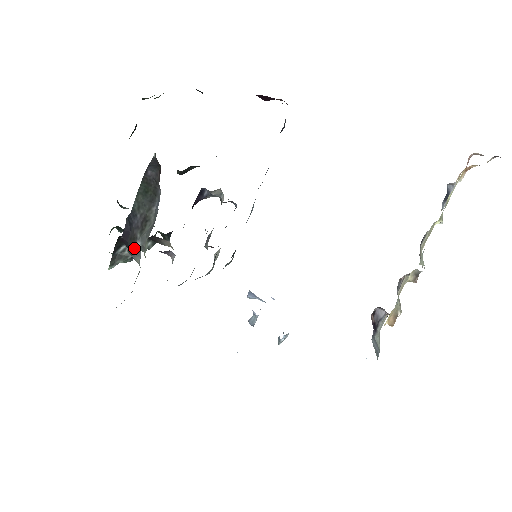
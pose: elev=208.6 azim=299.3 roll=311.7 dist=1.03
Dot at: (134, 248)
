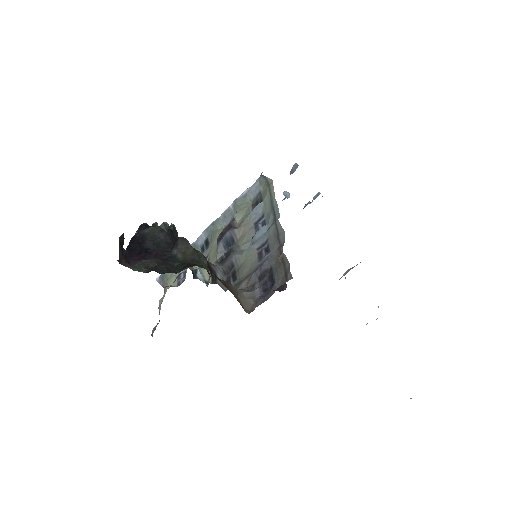
Dot at: occluded
